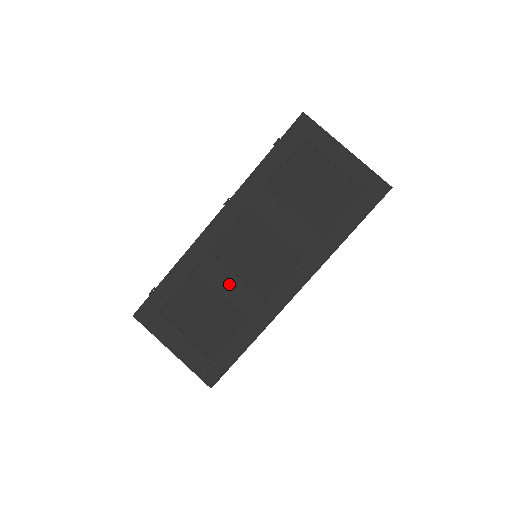
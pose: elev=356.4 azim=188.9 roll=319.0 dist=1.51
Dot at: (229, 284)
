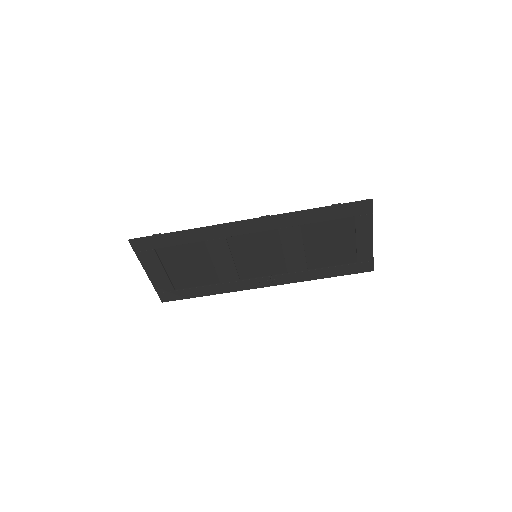
Dot at: (223, 261)
